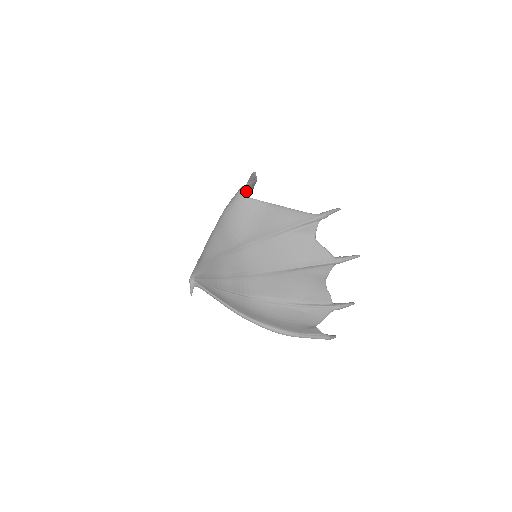
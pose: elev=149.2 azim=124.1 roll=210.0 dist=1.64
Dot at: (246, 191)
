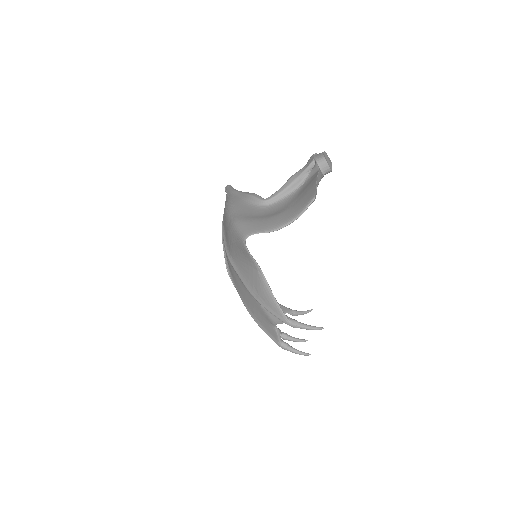
Dot at: (269, 226)
